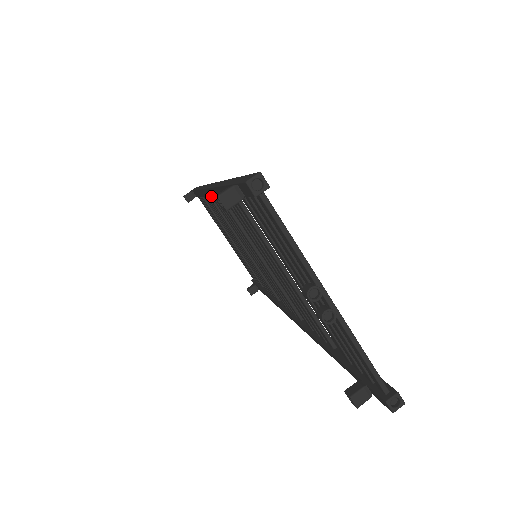
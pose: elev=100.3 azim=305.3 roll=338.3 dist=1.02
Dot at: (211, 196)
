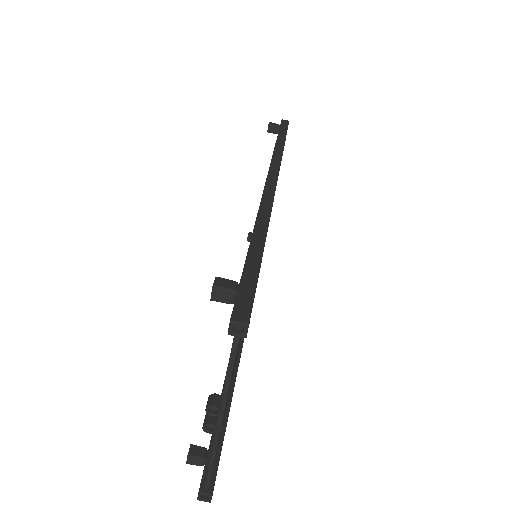
Dot at: occluded
